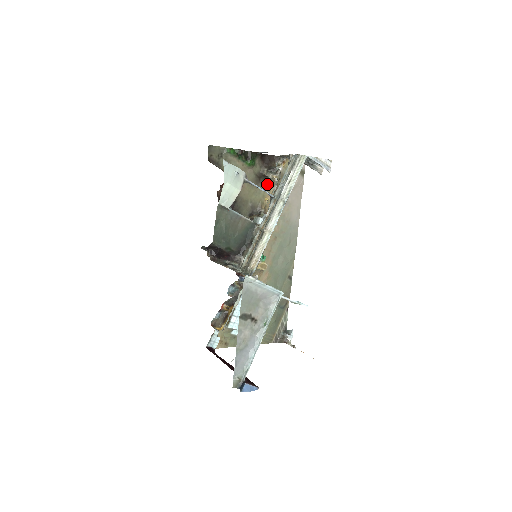
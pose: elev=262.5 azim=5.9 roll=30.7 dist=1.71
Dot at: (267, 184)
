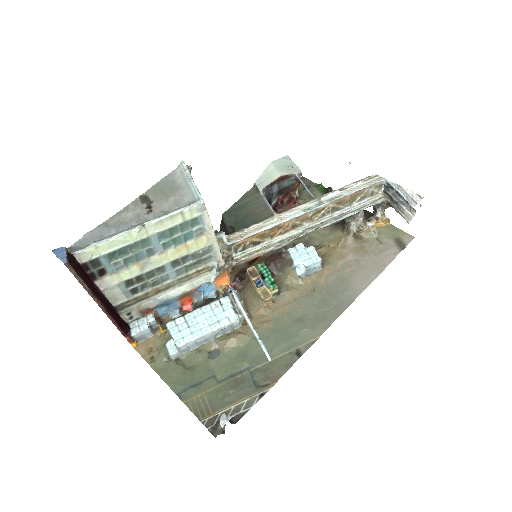
Dot at: (343, 233)
